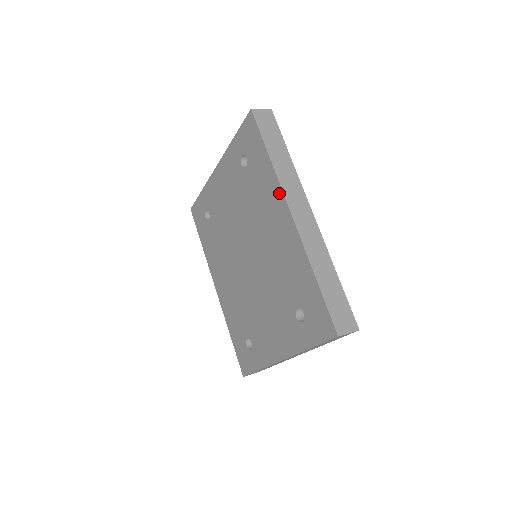
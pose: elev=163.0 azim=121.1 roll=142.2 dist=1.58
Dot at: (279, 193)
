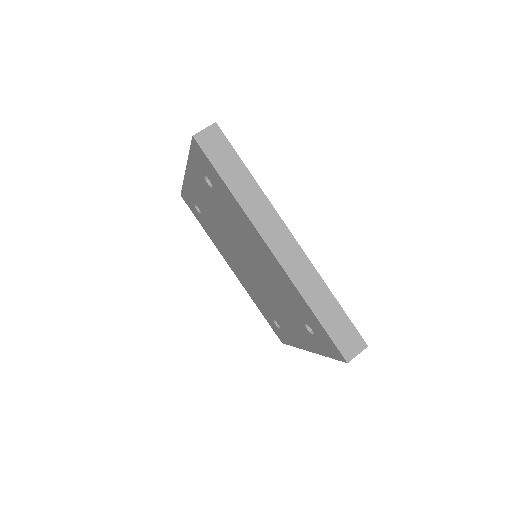
Dot at: (252, 228)
